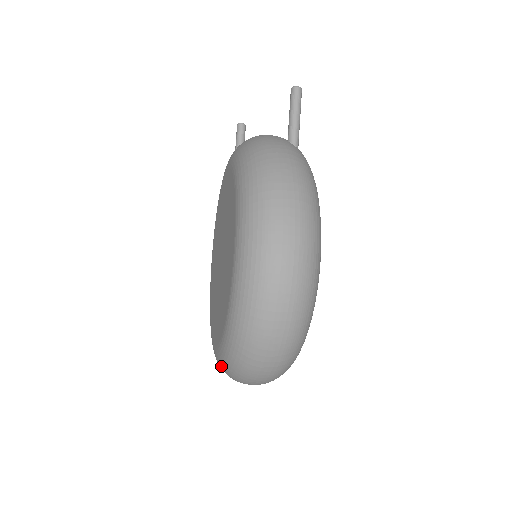
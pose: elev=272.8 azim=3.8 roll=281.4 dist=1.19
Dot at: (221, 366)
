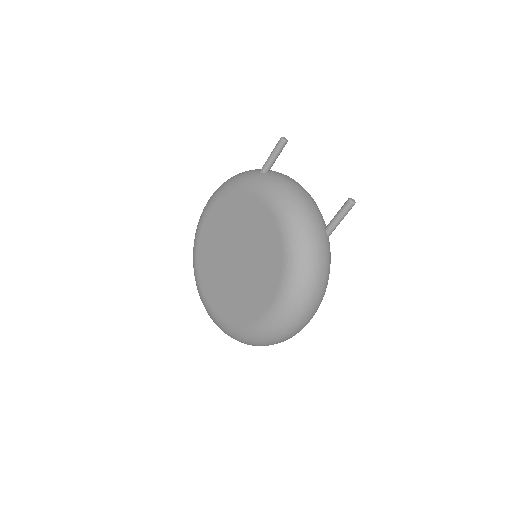
Dot at: (211, 318)
